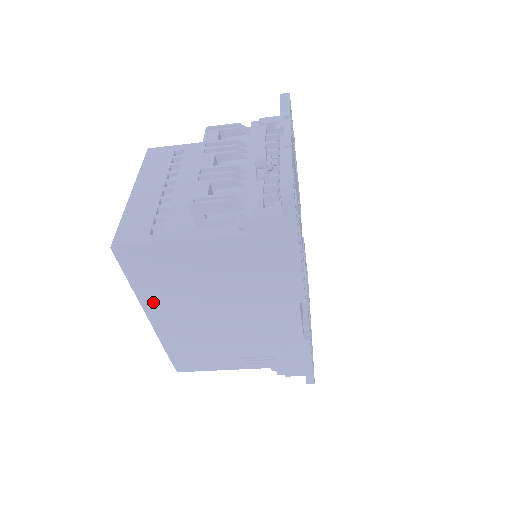
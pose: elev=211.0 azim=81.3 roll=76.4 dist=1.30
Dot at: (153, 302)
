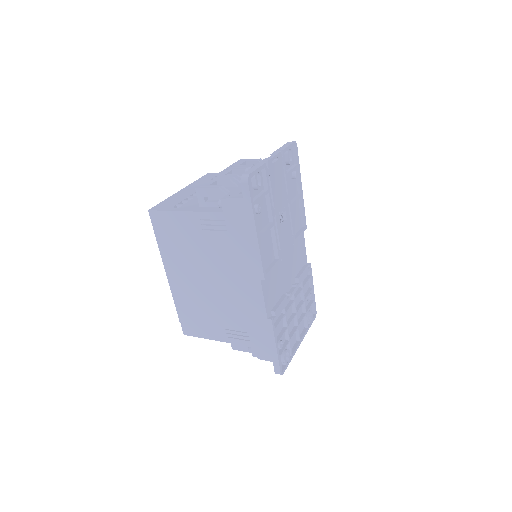
Dot at: (170, 261)
